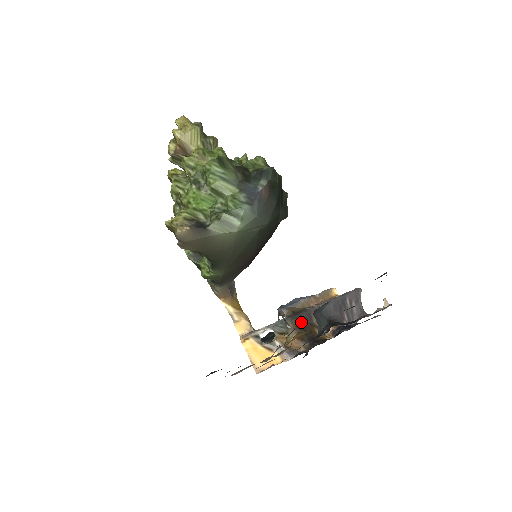
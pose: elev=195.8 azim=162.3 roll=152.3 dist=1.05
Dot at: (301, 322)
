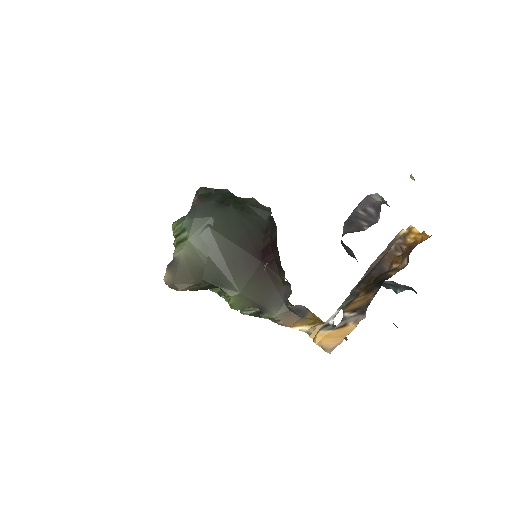
Dot at: (369, 281)
